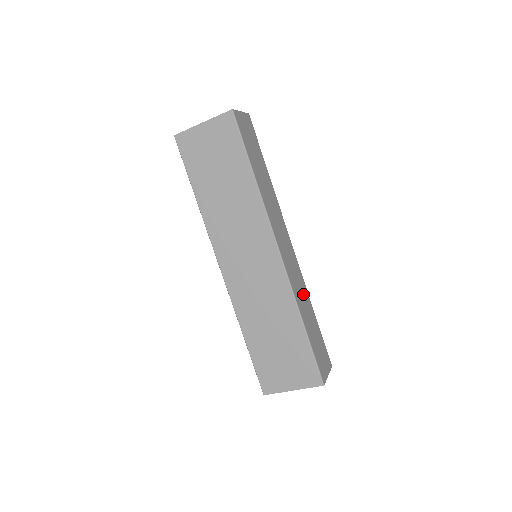
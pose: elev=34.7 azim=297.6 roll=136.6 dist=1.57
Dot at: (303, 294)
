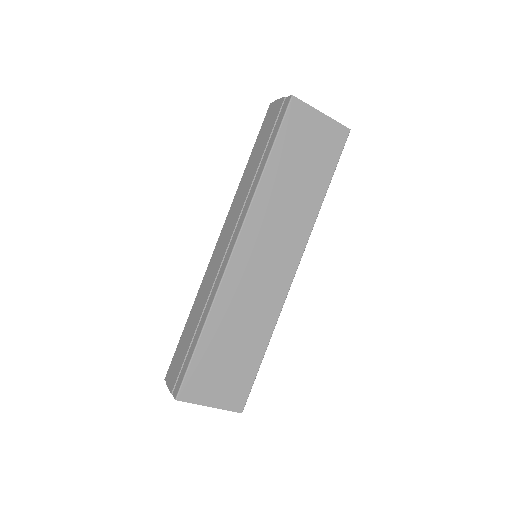
Dot at: occluded
